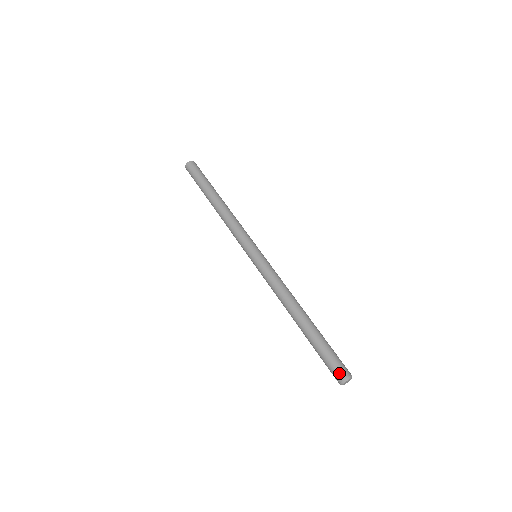
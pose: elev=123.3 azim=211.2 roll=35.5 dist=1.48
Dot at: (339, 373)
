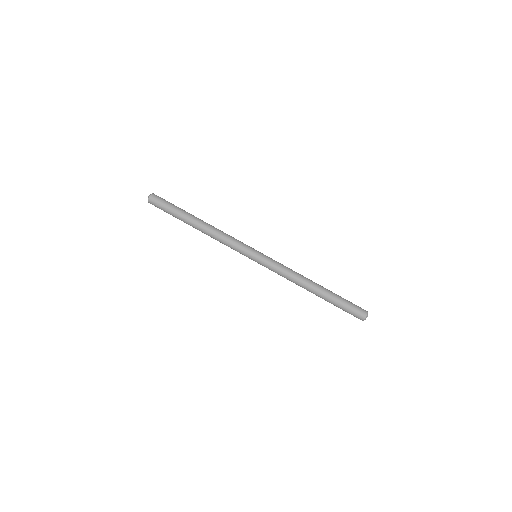
Dot at: (359, 317)
